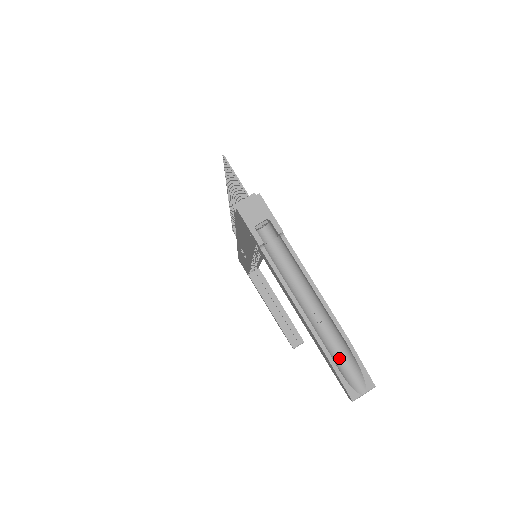
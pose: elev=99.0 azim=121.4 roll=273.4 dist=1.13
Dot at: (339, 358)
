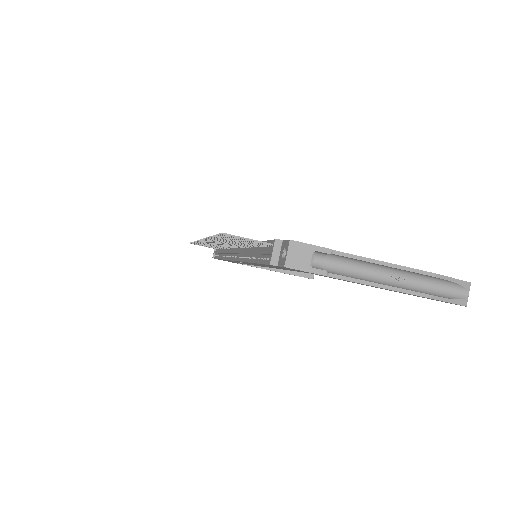
Dot at: (435, 290)
